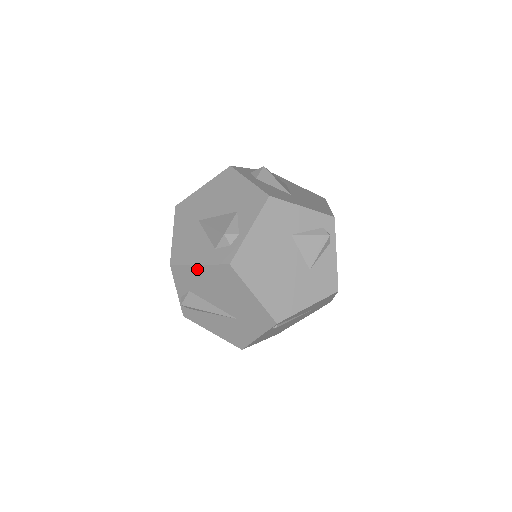
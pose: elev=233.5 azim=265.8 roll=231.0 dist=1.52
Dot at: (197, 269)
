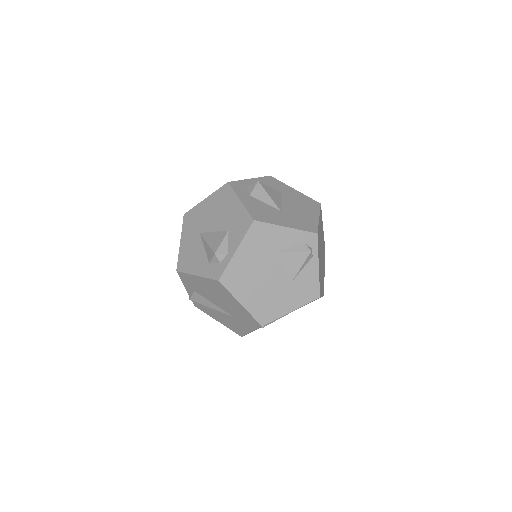
Dot at: (196, 278)
